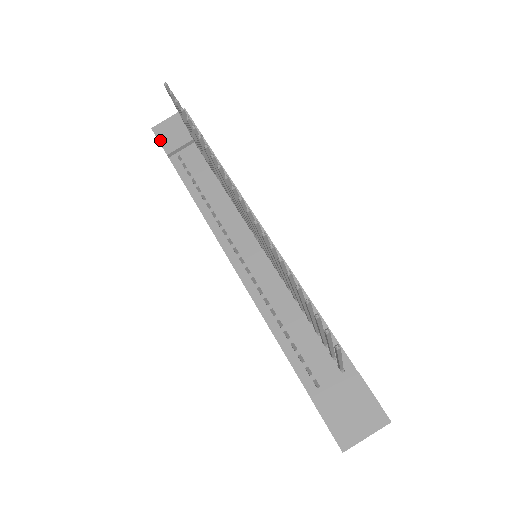
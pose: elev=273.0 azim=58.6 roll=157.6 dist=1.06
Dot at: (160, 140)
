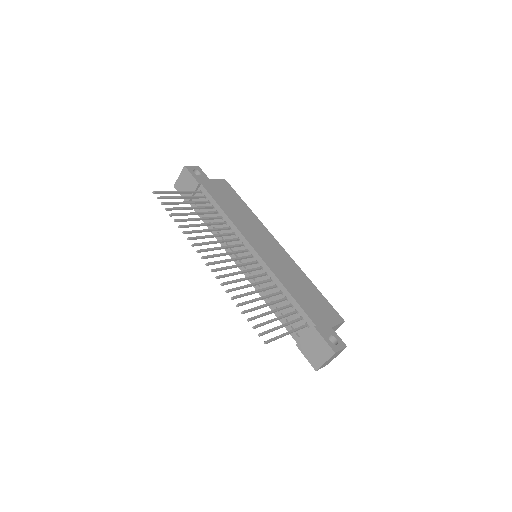
Dot at: (180, 194)
